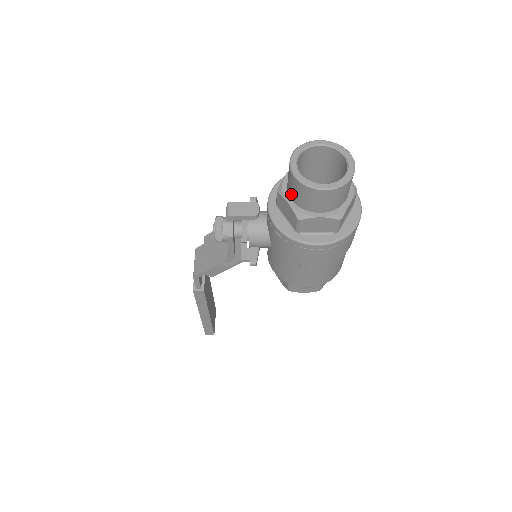
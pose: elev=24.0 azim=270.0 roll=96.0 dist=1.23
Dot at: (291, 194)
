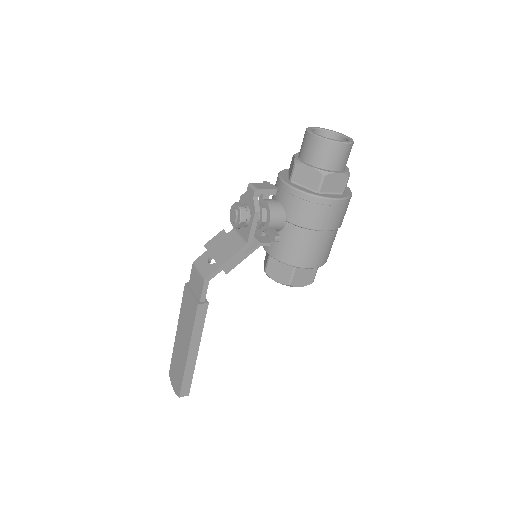
Dot at: (312, 159)
